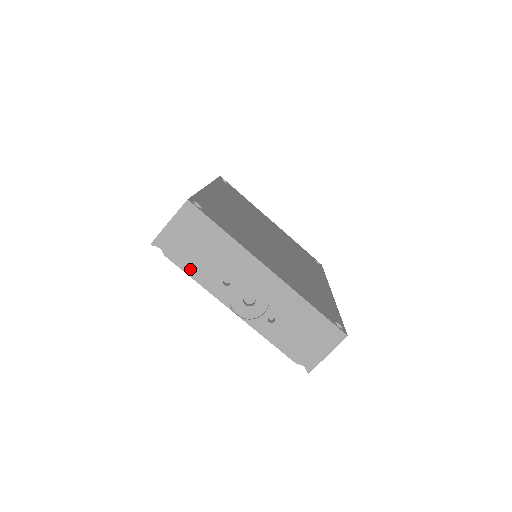
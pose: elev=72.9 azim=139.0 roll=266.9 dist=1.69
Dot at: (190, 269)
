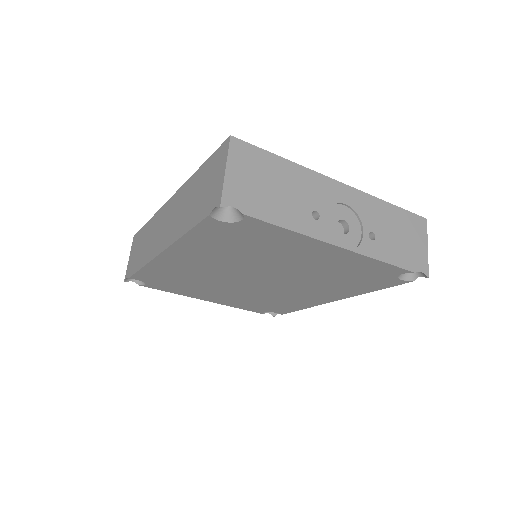
Dot at: (276, 218)
